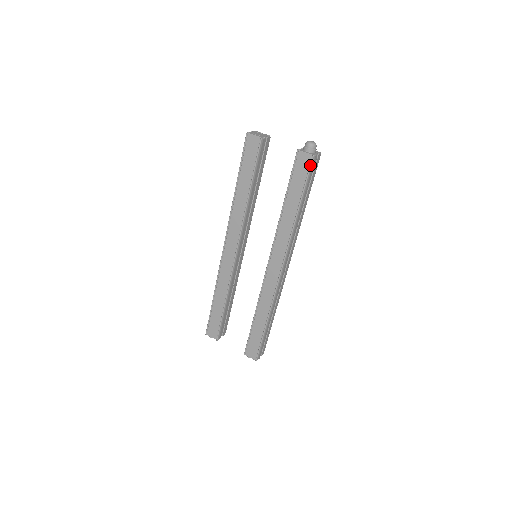
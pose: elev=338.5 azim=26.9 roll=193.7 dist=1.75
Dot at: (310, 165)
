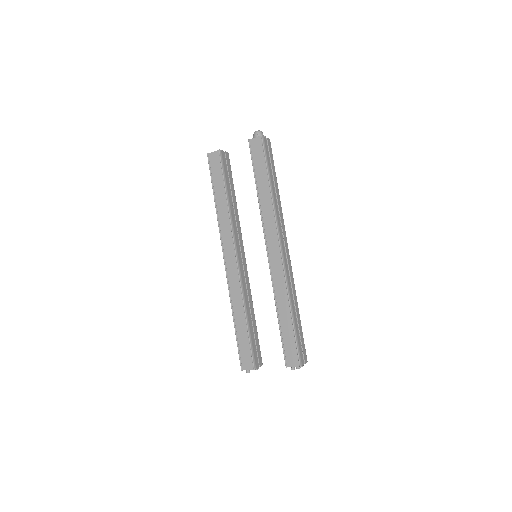
Dot at: (262, 144)
